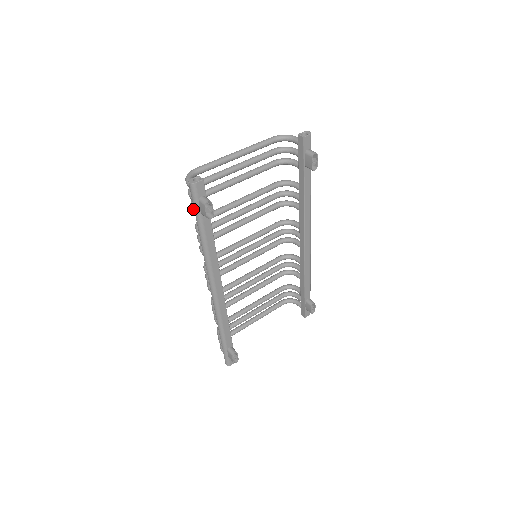
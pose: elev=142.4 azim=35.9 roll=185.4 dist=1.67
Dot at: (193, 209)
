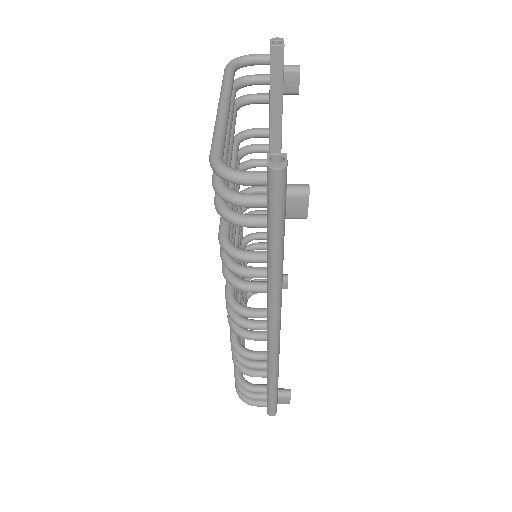
Dot at: (250, 223)
